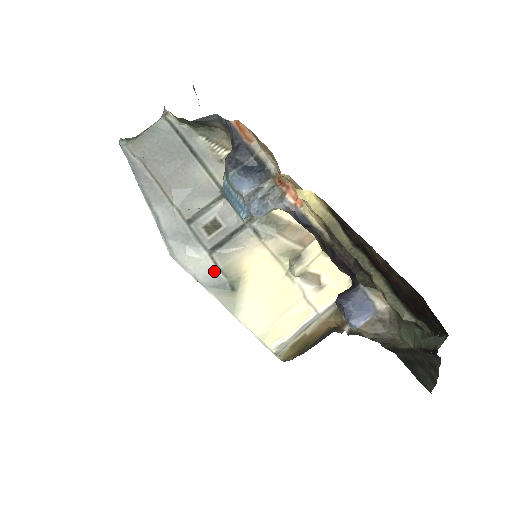
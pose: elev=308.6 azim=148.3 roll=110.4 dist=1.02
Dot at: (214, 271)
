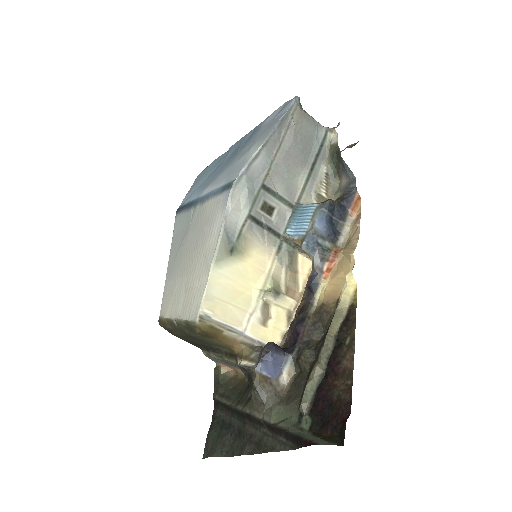
Dot at: (237, 227)
